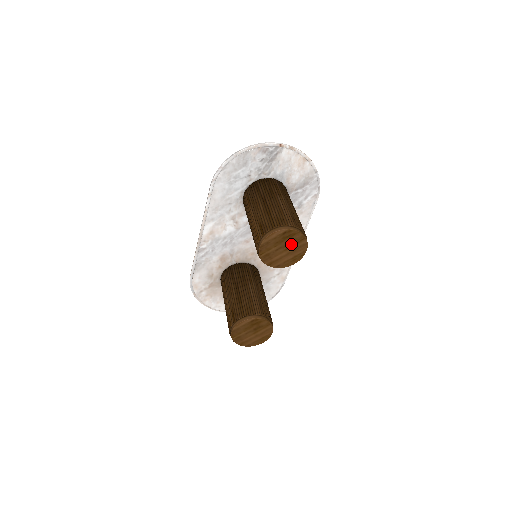
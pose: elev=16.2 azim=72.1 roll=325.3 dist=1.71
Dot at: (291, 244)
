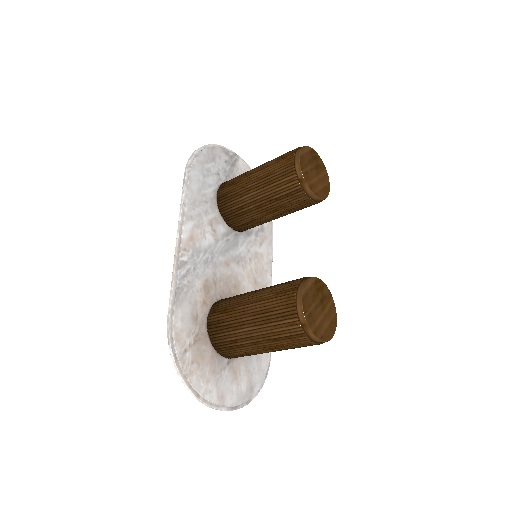
Dot at: (318, 169)
